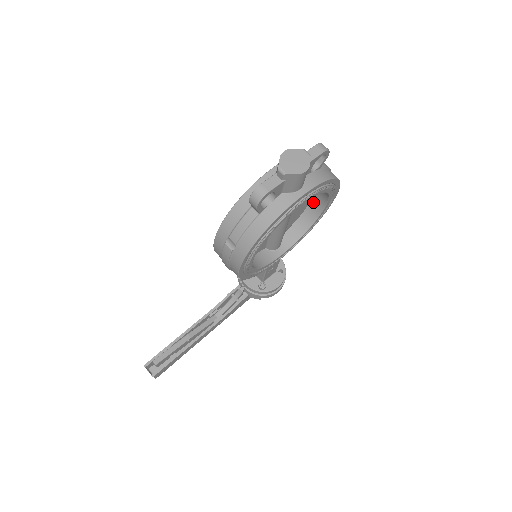
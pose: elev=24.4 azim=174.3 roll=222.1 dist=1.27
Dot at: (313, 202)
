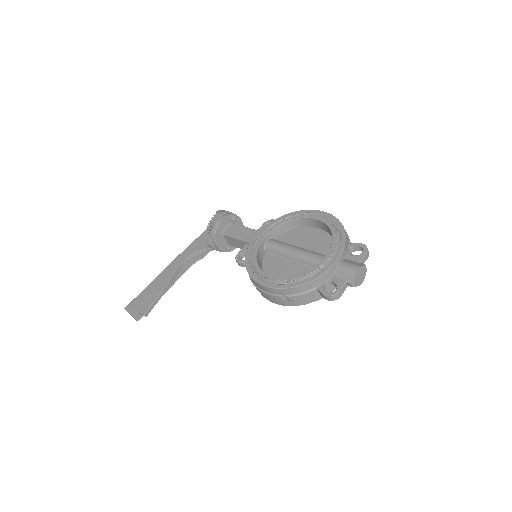
Dot at: occluded
